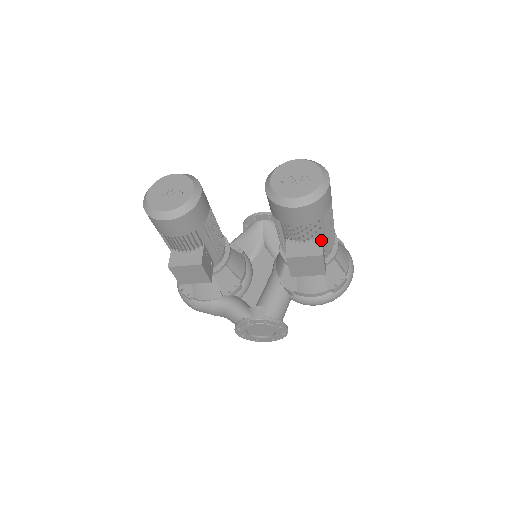
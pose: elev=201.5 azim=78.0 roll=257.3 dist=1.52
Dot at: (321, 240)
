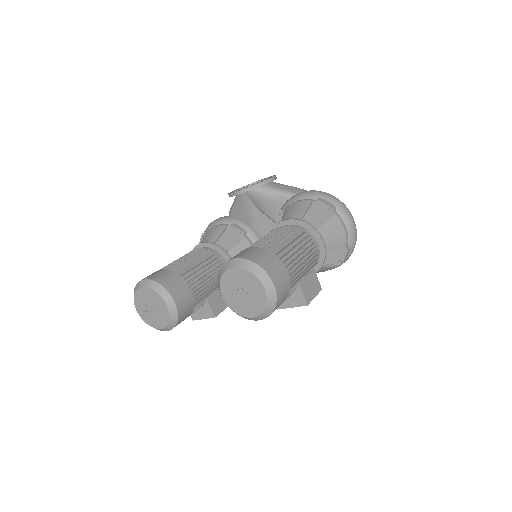
Dot at: (300, 289)
